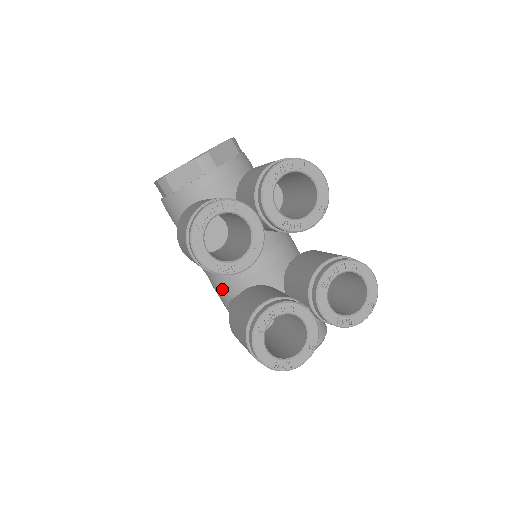
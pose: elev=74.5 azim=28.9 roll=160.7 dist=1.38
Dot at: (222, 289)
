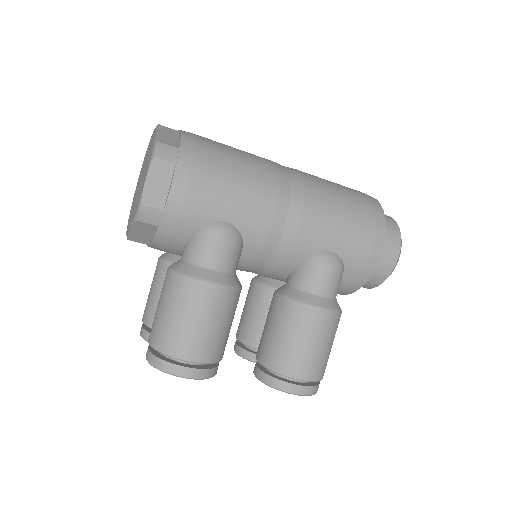
Dot at: occluded
